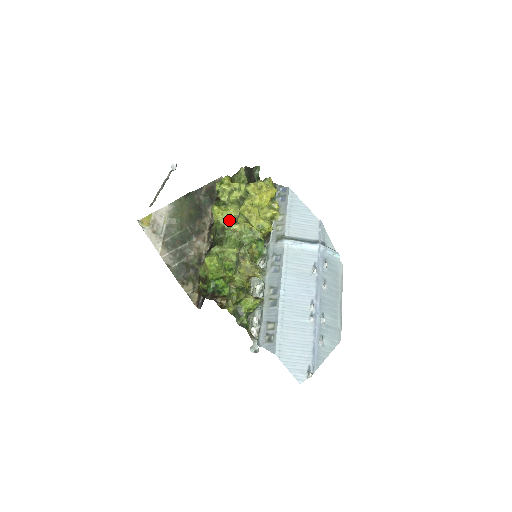
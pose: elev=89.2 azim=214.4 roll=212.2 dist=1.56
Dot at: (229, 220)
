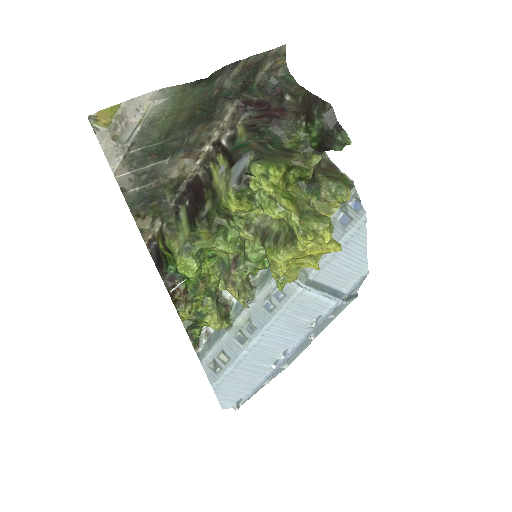
Dot at: (245, 215)
